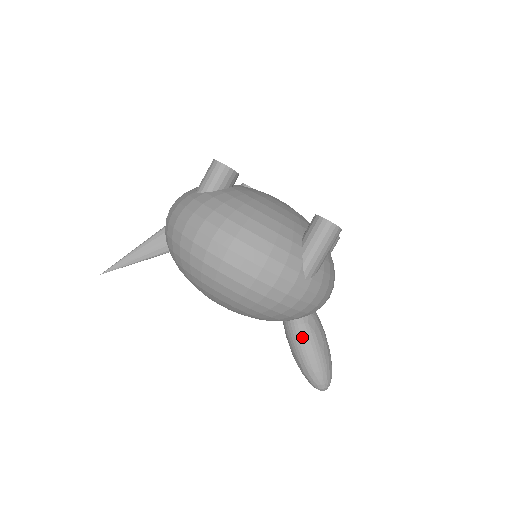
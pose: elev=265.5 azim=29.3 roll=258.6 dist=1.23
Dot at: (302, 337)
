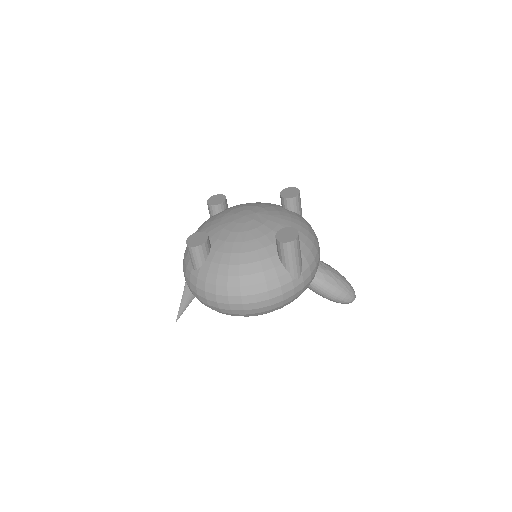
Dot at: (320, 289)
